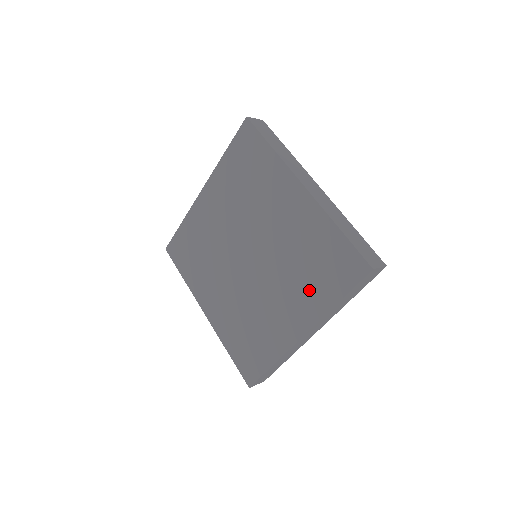
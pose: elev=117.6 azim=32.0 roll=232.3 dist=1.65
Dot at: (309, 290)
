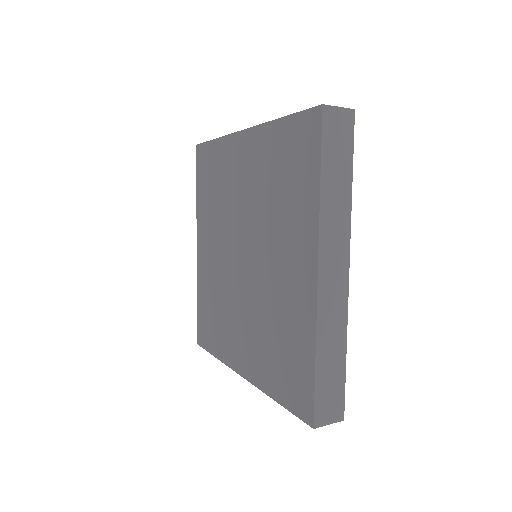
Dot at: (264, 358)
